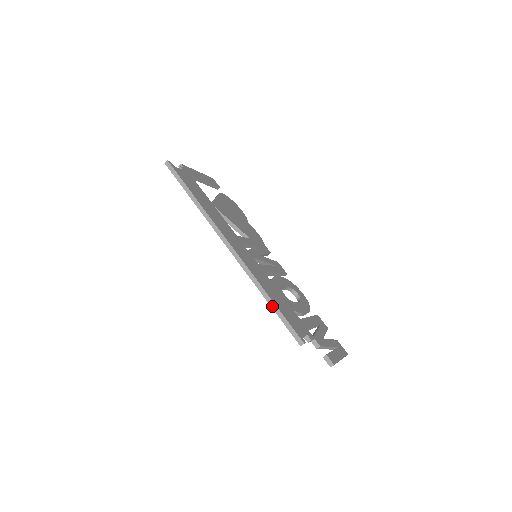
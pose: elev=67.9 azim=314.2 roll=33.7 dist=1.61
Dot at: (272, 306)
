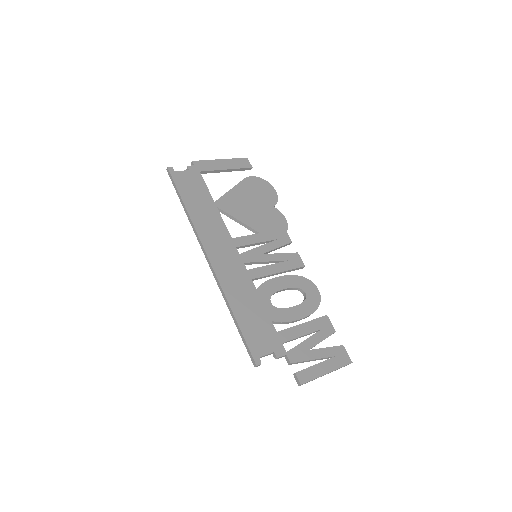
Dot at: (235, 324)
